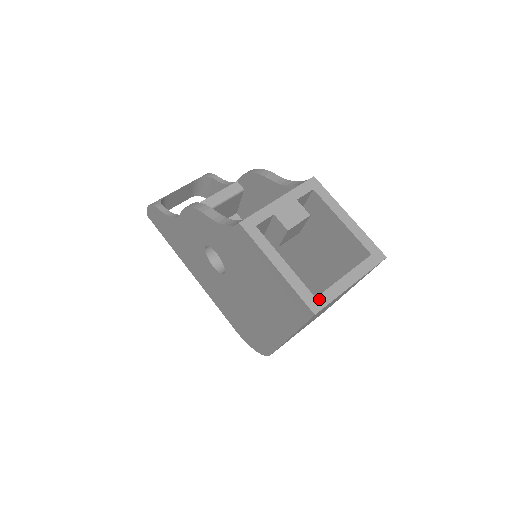
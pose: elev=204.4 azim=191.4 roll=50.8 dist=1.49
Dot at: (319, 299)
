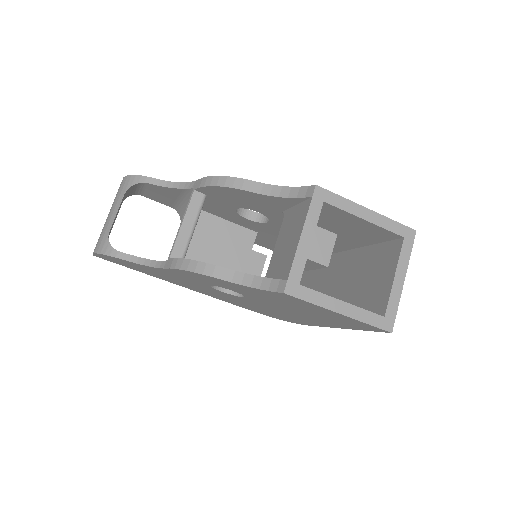
Dot at: (388, 316)
